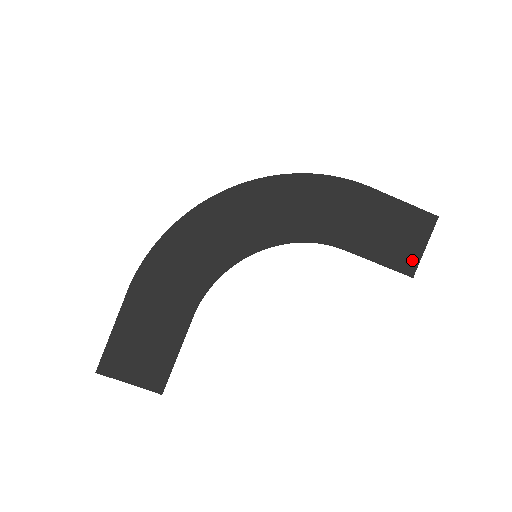
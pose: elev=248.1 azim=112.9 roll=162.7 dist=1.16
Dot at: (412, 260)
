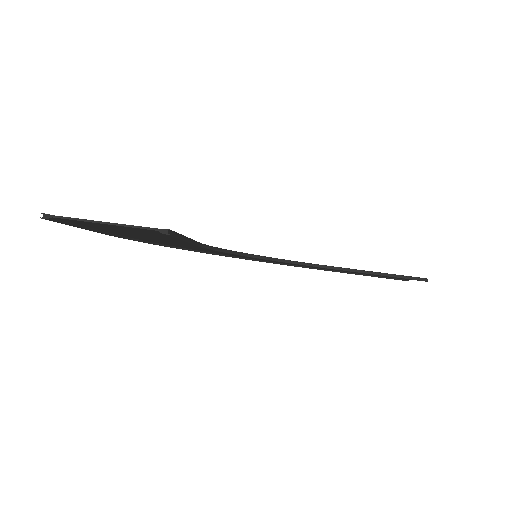
Dot at: occluded
